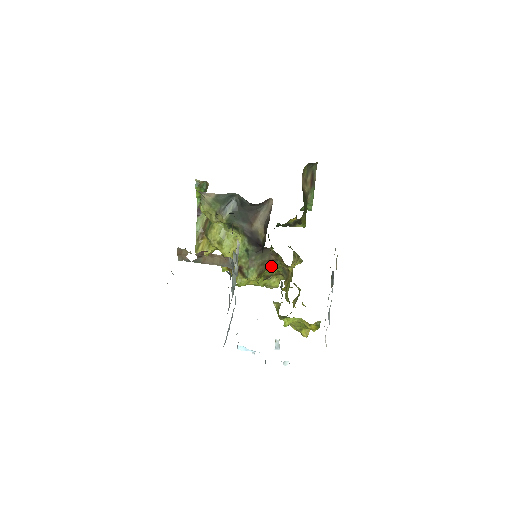
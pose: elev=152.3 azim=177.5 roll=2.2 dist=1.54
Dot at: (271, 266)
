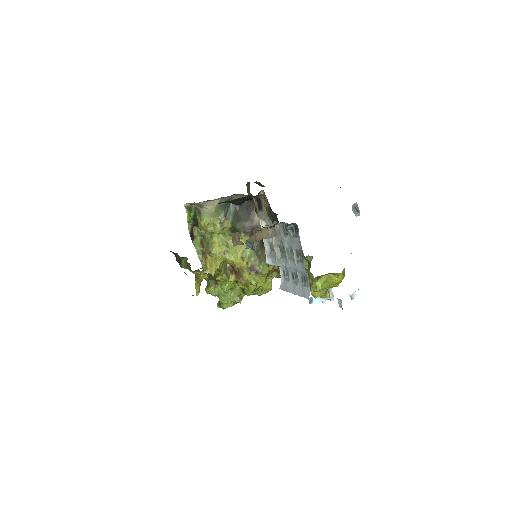
Dot at: occluded
